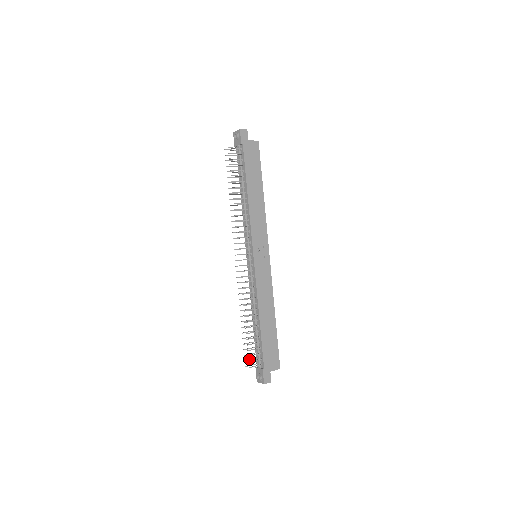
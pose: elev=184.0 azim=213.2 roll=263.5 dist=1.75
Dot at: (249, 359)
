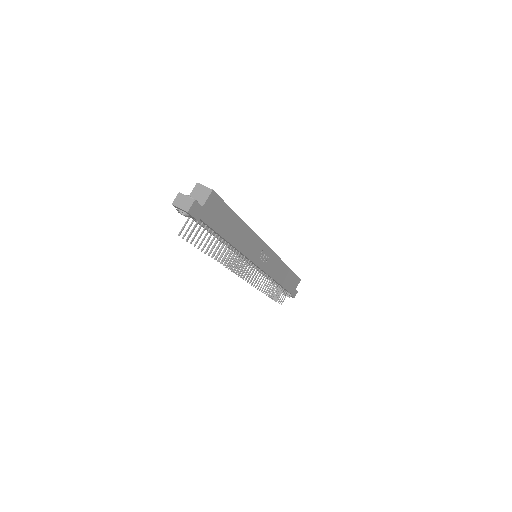
Dot at: (276, 296)
